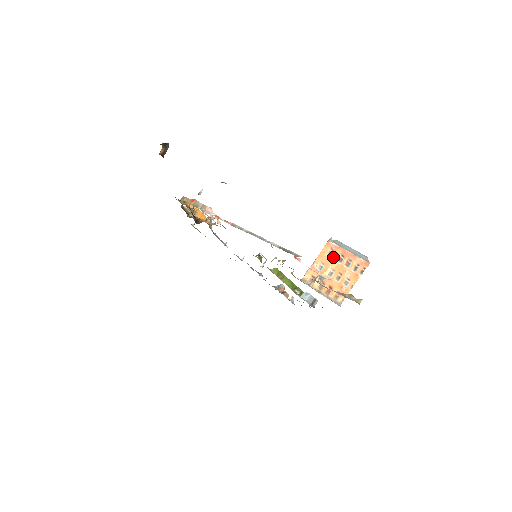
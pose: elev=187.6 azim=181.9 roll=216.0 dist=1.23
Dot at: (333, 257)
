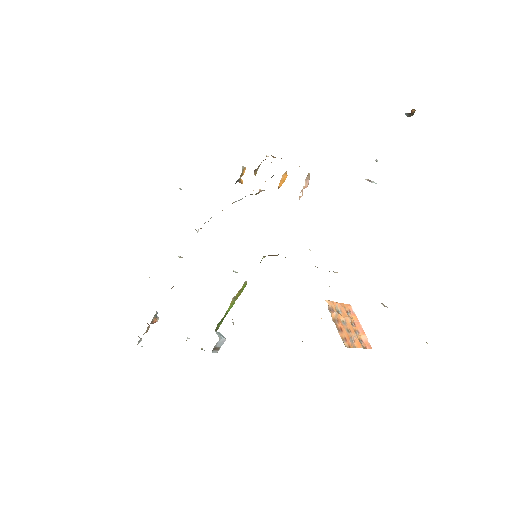
Dot at: (349, 316)
